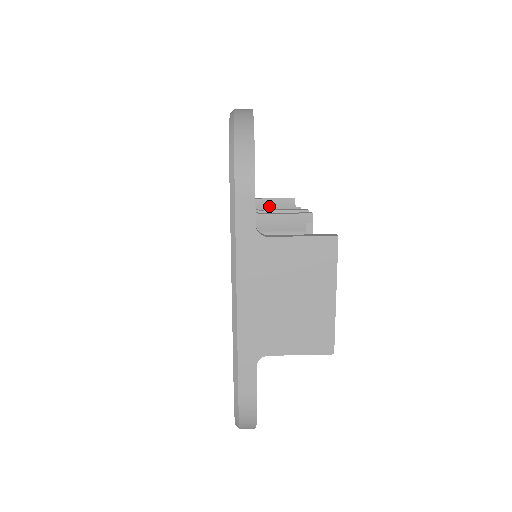
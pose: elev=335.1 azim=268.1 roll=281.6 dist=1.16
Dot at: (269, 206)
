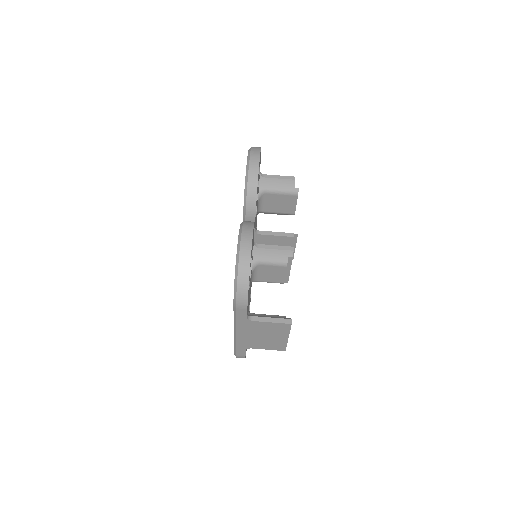
Dot at: (274, 185)
